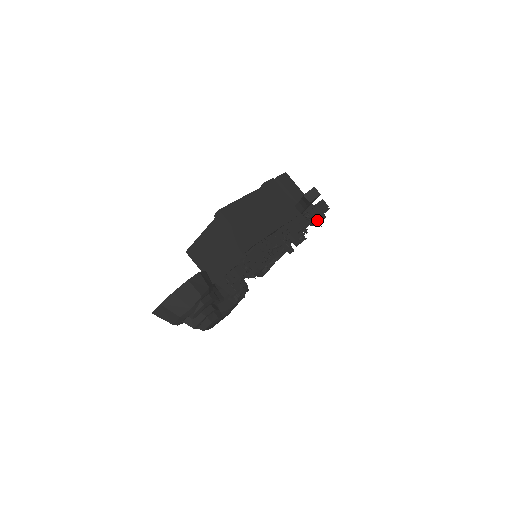
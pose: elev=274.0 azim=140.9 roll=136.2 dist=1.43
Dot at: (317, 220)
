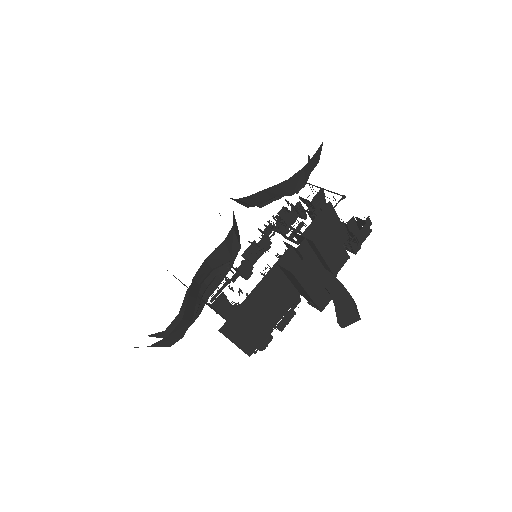
Dot at: (348, 250)
